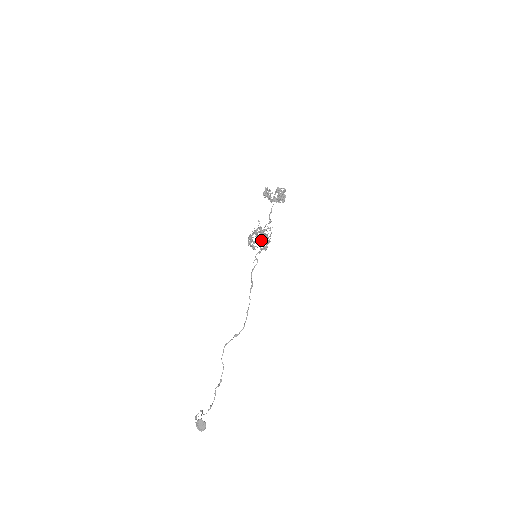
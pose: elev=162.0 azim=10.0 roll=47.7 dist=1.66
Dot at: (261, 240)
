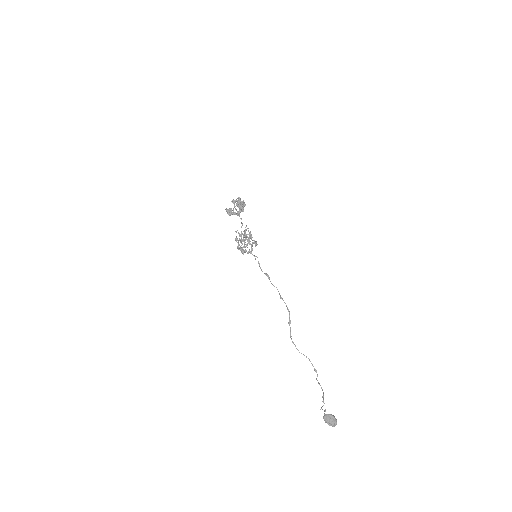
Dot at: (244, 240)
